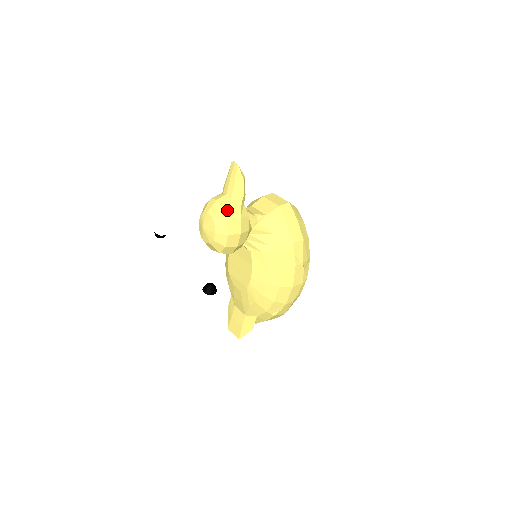
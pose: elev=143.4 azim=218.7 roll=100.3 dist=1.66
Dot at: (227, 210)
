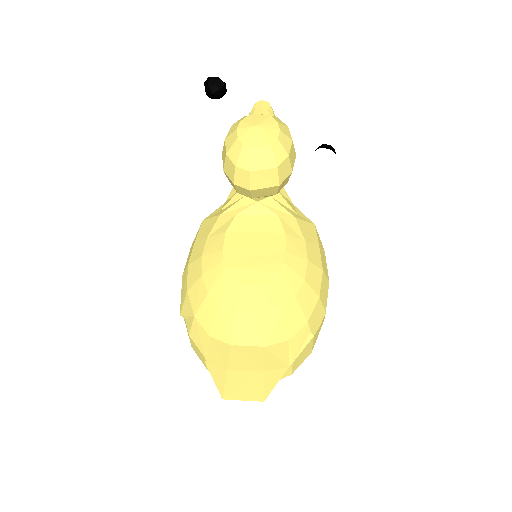
Dot at: occluded
